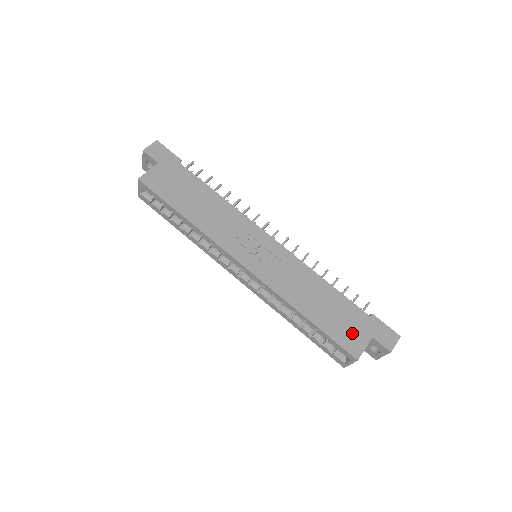
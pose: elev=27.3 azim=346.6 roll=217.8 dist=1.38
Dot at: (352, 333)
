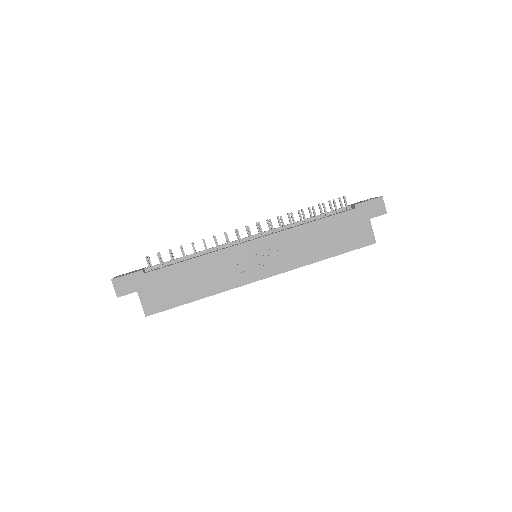
Dot at: (358, 232)
